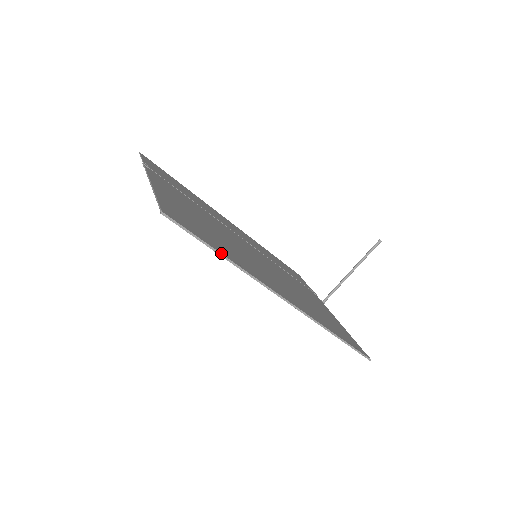
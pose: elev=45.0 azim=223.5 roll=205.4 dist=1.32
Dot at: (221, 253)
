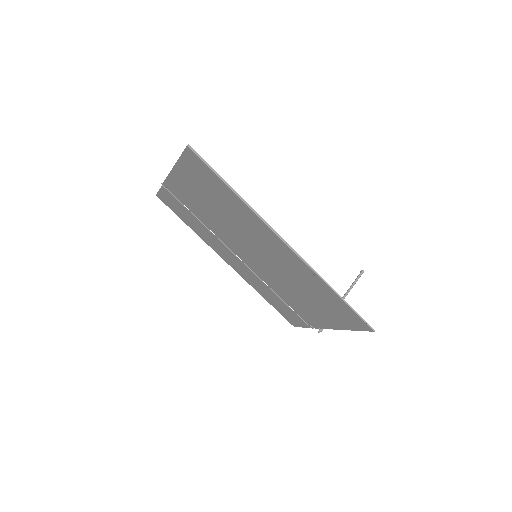
Dot at: (232, 188)
